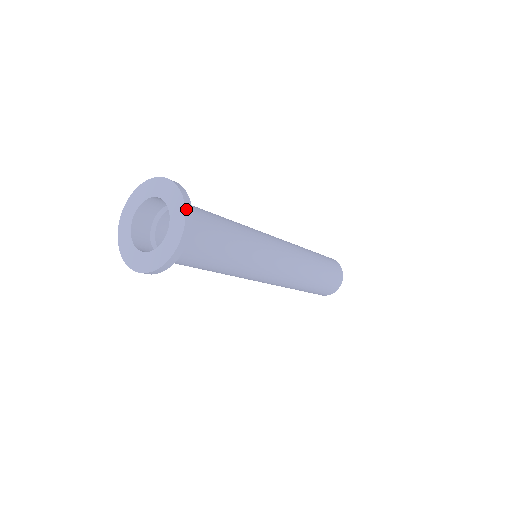
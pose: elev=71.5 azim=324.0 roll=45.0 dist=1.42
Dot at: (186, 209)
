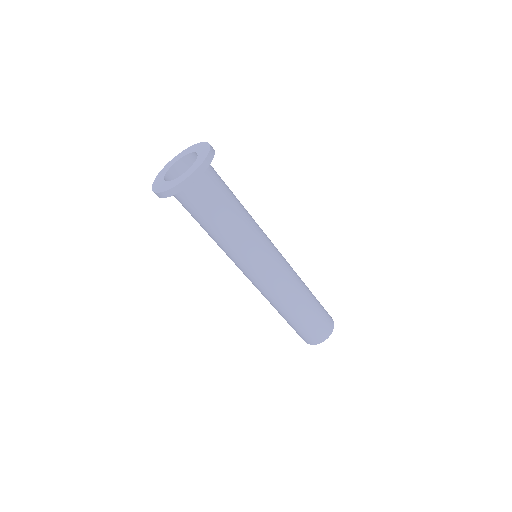
Dot at: (208, 155)
